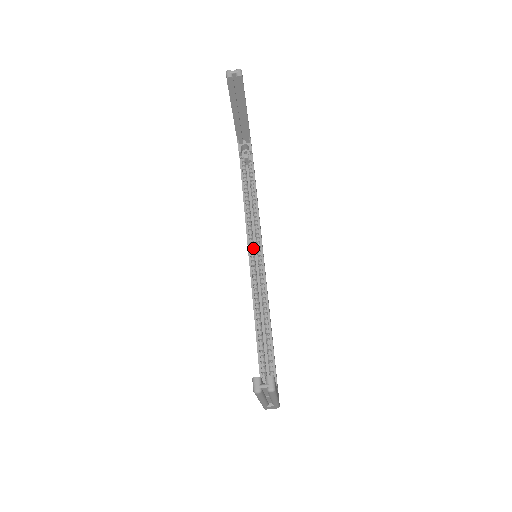
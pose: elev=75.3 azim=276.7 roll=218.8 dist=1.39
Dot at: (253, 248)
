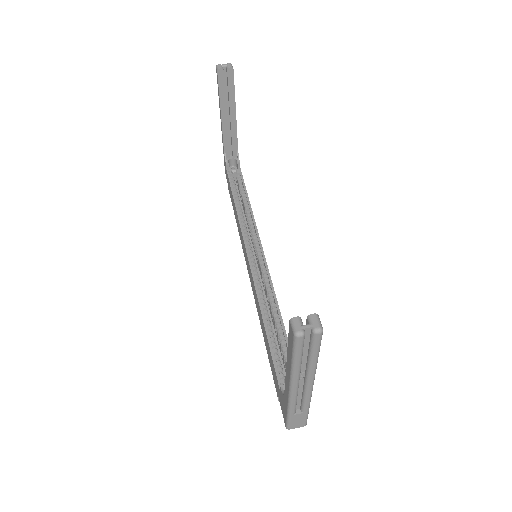
Dot at: (251, 250)
